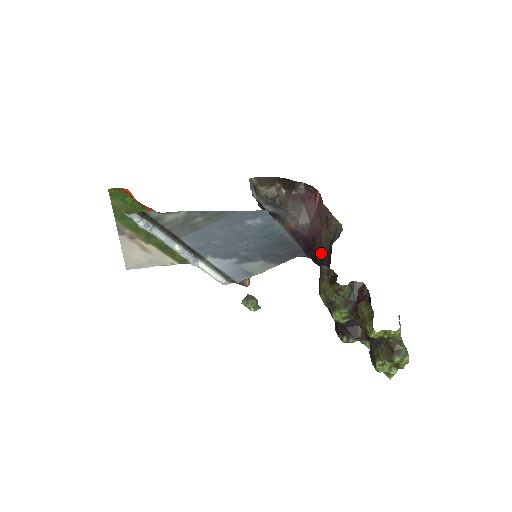
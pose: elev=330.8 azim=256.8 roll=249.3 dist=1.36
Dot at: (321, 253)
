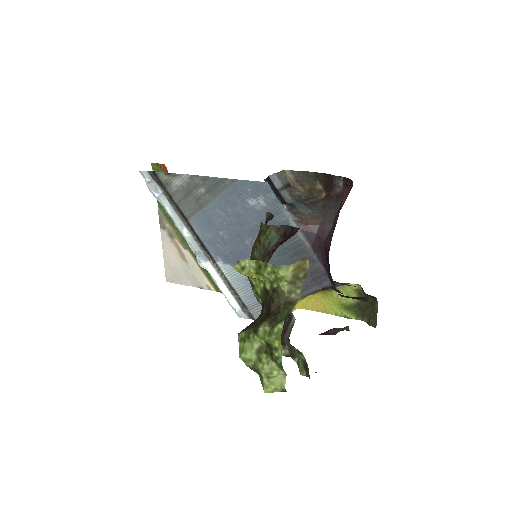
Dot at: occluded
